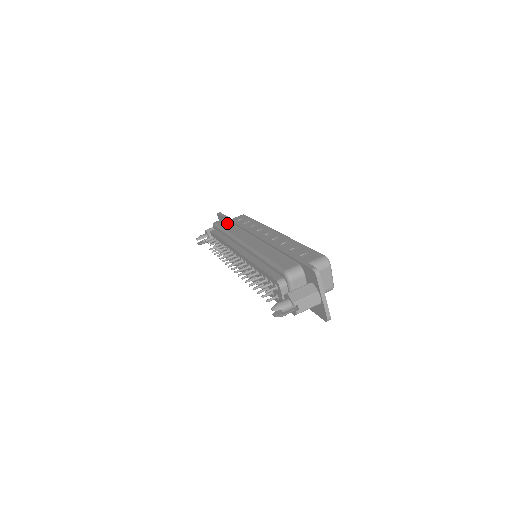
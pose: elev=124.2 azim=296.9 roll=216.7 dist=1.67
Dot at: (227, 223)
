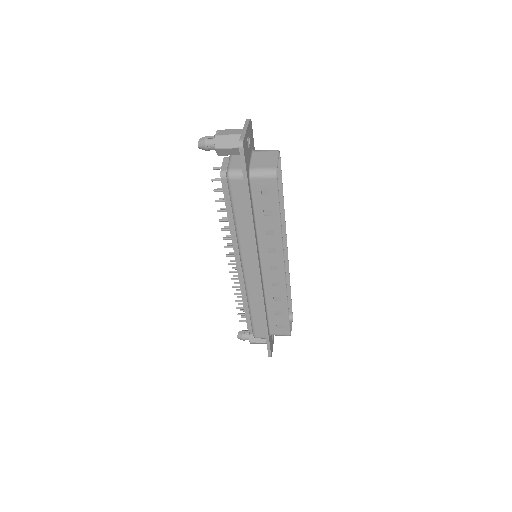
Dot at: occluded
